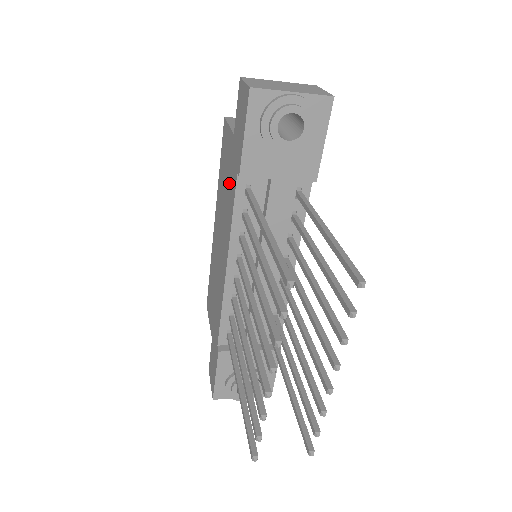
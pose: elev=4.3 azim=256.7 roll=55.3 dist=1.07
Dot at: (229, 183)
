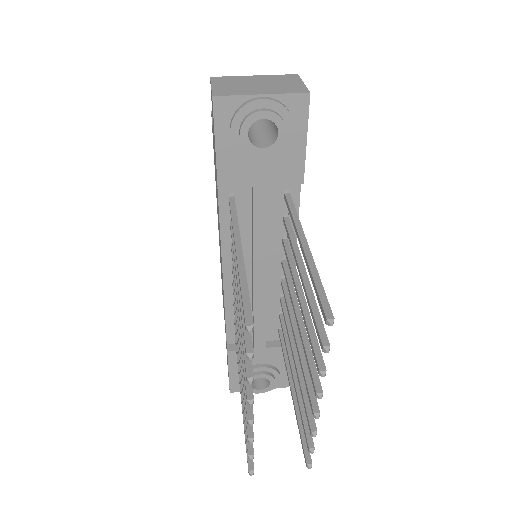
Dot at: occluded
